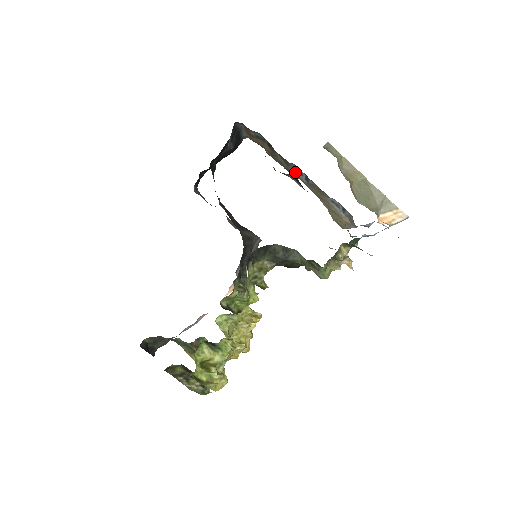
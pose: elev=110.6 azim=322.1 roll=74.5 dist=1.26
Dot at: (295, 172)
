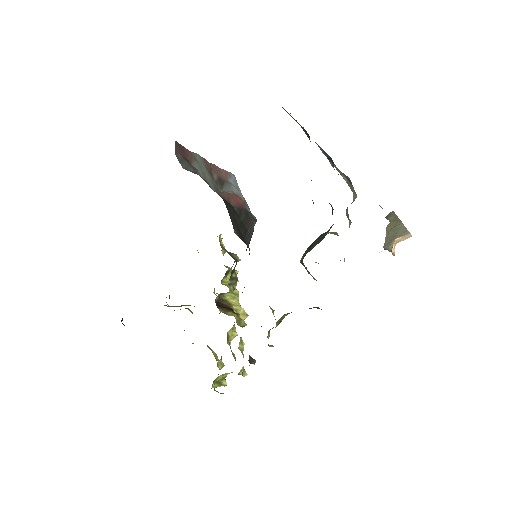
Dot at: (318, 145)
